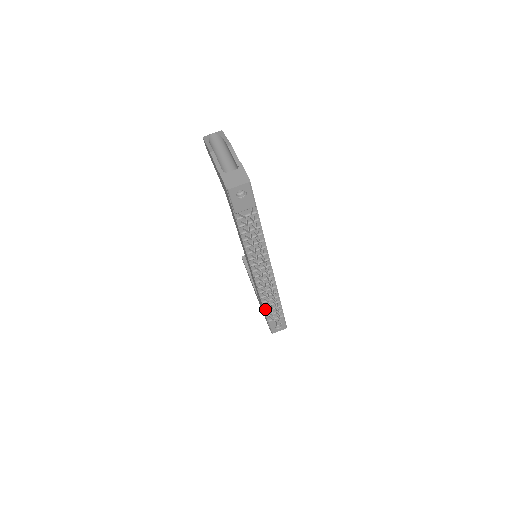
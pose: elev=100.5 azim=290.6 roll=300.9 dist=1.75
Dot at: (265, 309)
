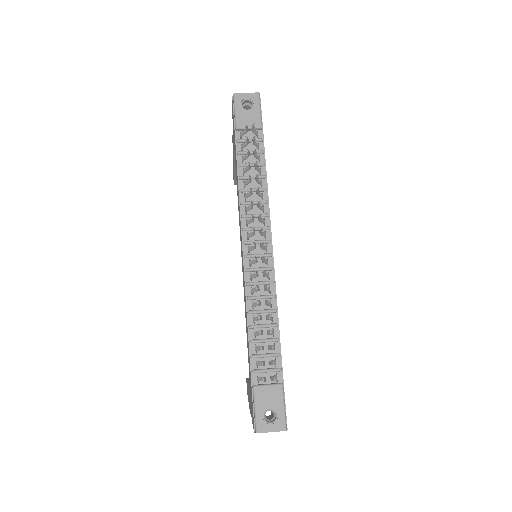
Dot at: (252, 351)
